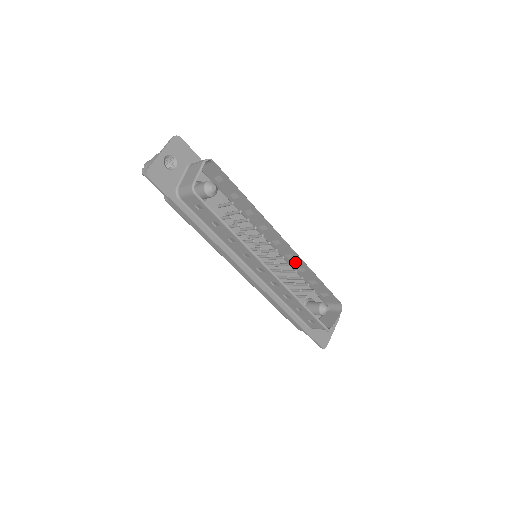
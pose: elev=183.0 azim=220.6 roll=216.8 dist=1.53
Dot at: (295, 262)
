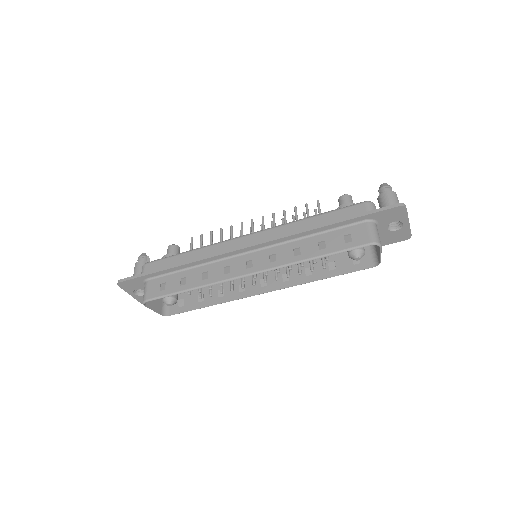
Dot at: (284, 256)
